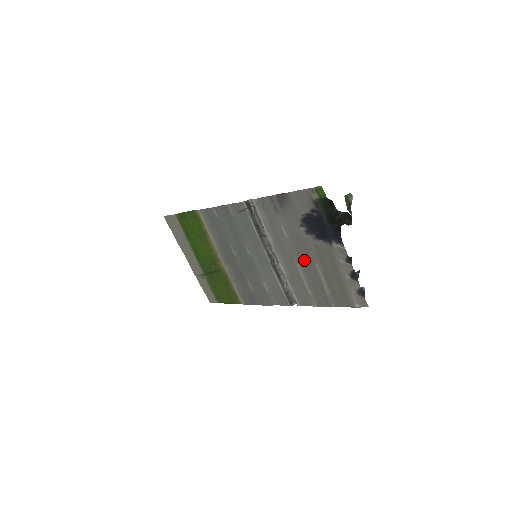
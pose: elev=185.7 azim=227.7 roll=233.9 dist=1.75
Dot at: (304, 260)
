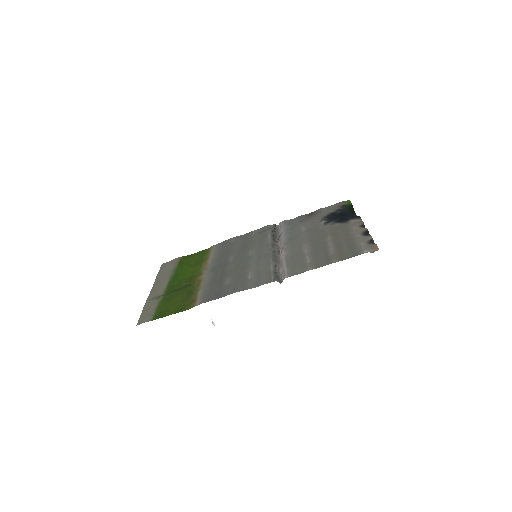
Dot at: (314, 239)
